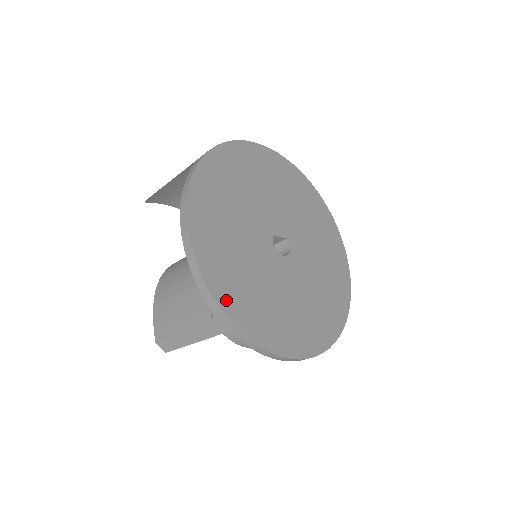
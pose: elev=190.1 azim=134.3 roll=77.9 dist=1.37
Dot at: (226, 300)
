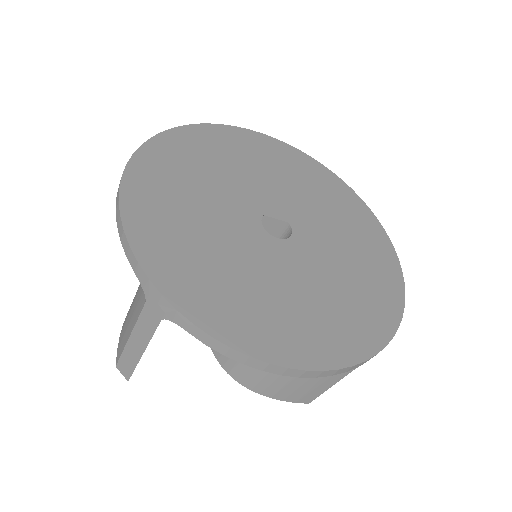
Dot at: (160, 267)
